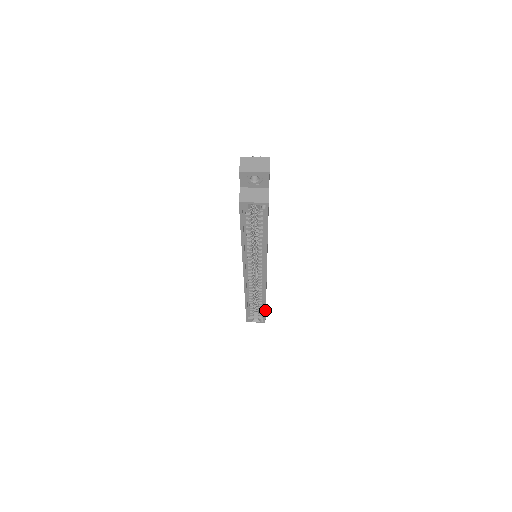
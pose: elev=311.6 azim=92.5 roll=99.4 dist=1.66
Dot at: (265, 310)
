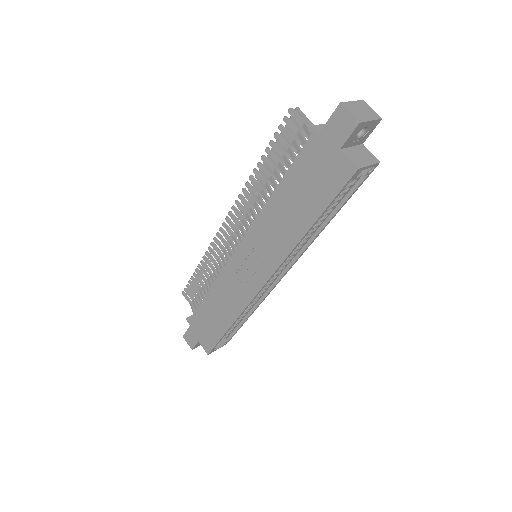
Dot at: (241, 326)
